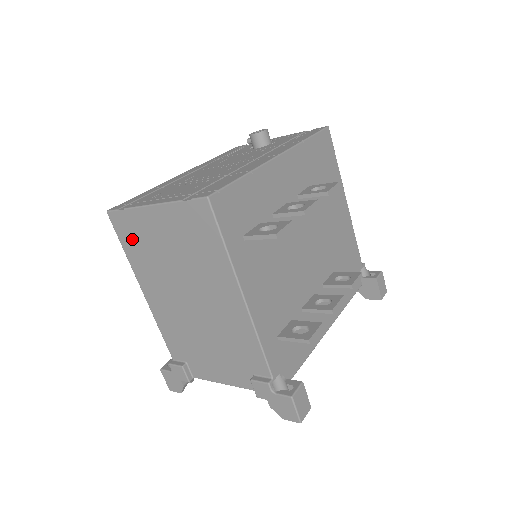
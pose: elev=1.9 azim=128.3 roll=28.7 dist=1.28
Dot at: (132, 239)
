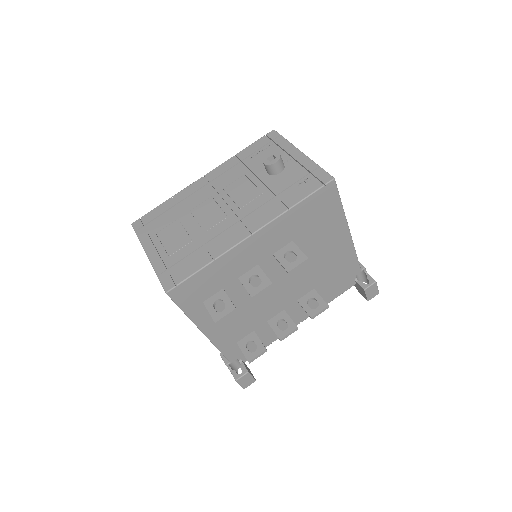
Dot at: occluded
